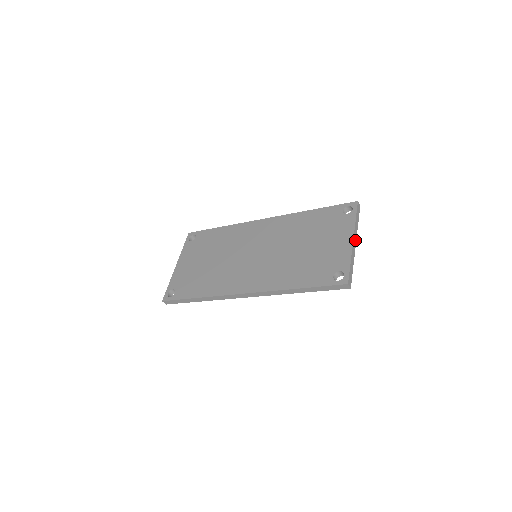
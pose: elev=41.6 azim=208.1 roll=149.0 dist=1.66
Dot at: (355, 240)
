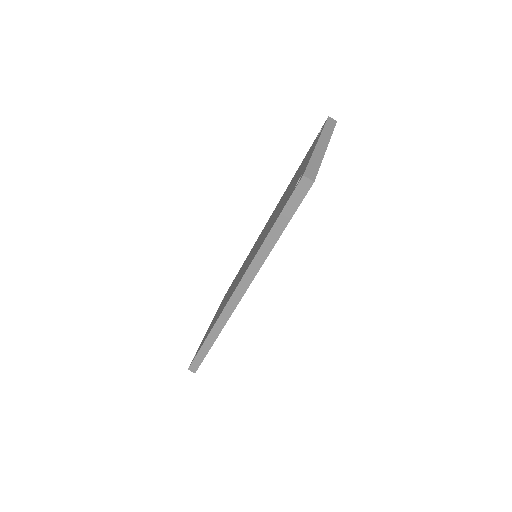
Dot at: (324, 144)
